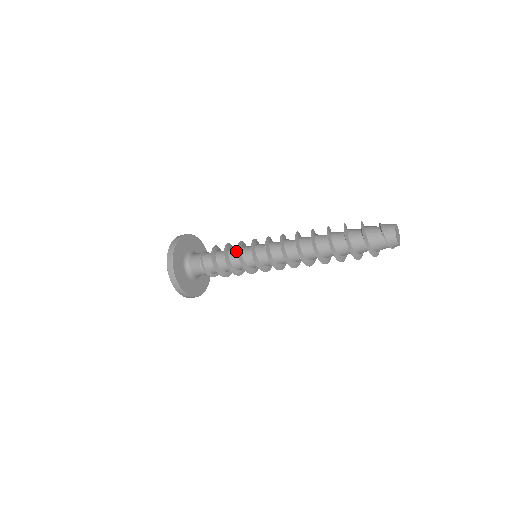
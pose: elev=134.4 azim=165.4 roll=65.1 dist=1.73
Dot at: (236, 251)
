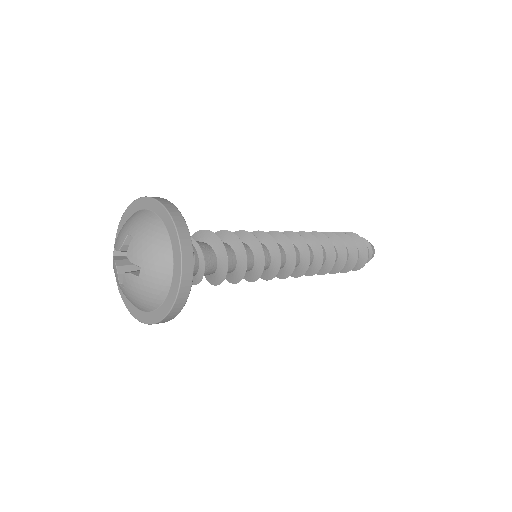
Dot at: occluded
